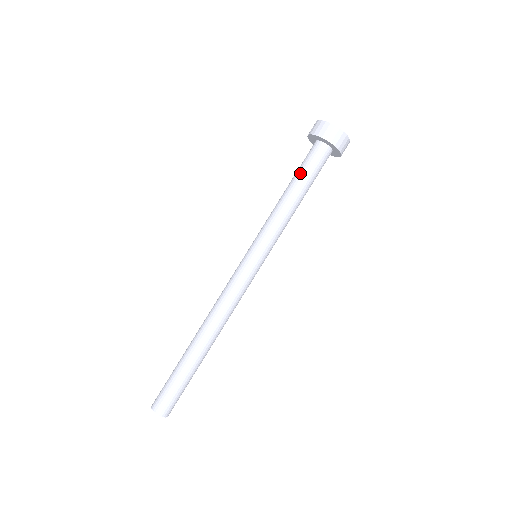
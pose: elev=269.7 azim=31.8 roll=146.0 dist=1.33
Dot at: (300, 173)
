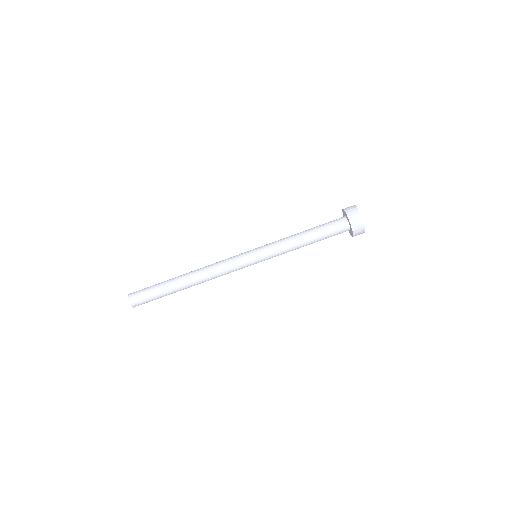
Dot at: (320, 229)
